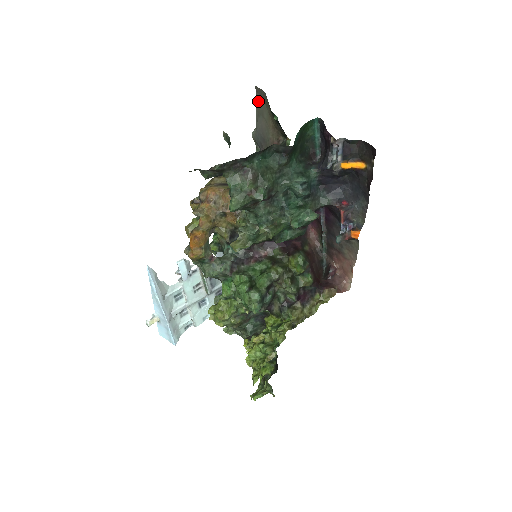
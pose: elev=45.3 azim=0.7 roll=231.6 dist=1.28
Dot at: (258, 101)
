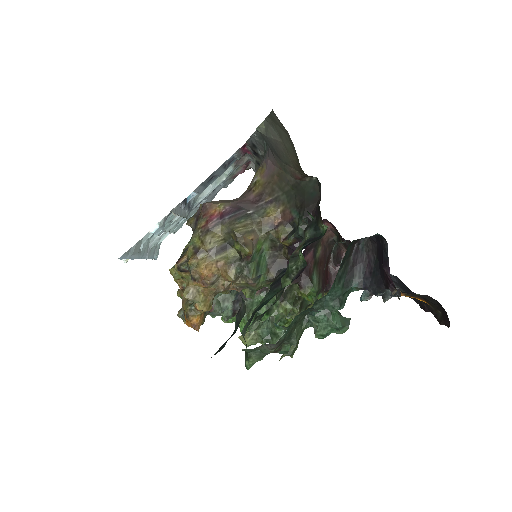
Dot at: (275, 119)
